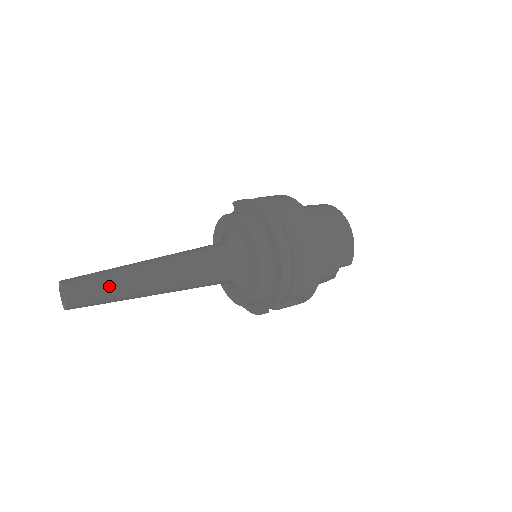
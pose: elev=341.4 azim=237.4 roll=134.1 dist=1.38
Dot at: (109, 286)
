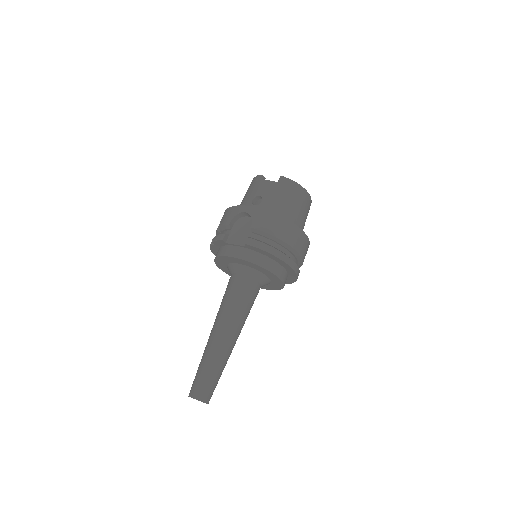
Dot at: occluded
